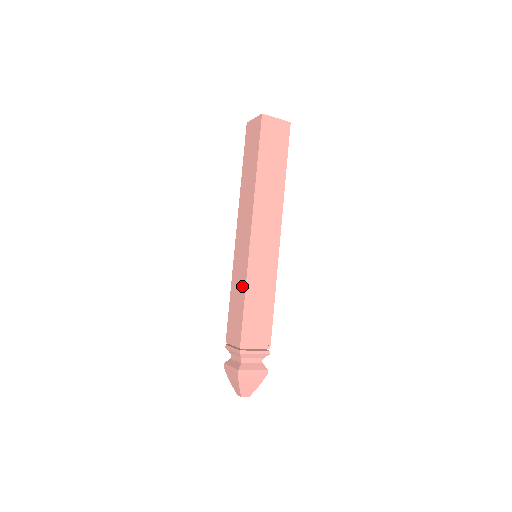
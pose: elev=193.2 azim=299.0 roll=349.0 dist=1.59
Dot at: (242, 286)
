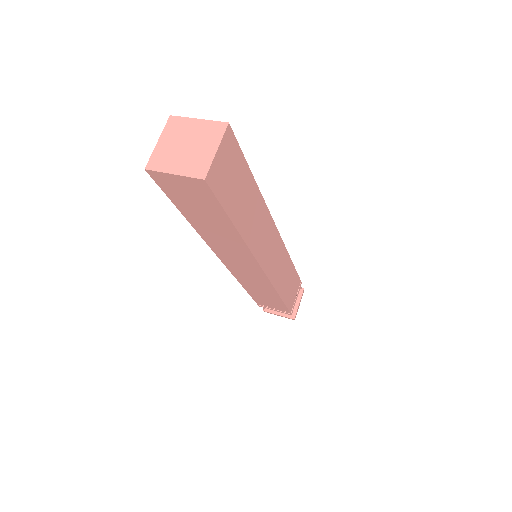
Dot at: occluded
